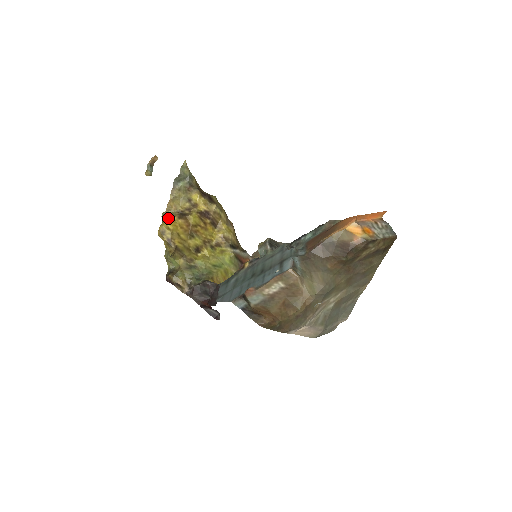
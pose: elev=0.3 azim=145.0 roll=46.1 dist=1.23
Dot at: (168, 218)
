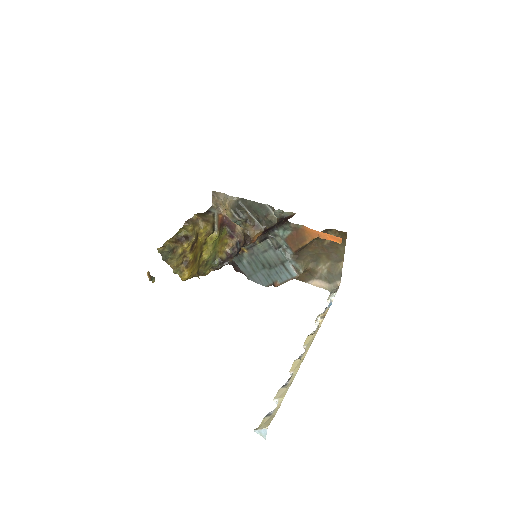
Dot at: (181, 274)
